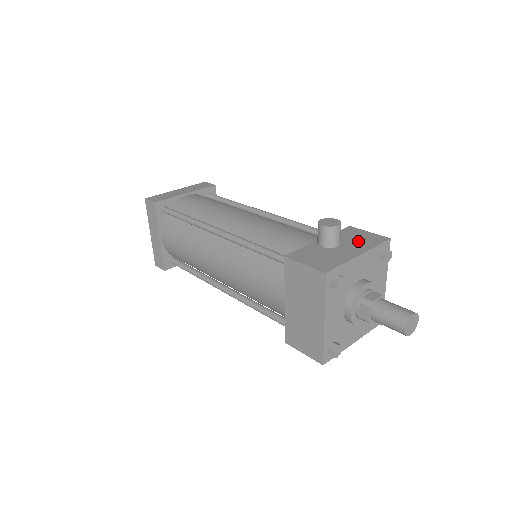
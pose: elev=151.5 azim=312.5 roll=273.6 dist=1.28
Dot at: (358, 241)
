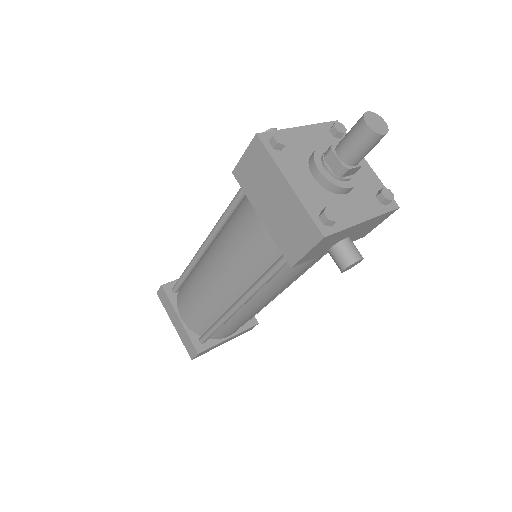
Dot at: occluded
